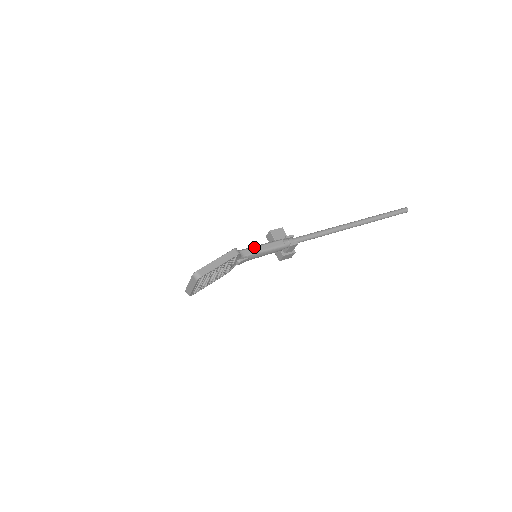
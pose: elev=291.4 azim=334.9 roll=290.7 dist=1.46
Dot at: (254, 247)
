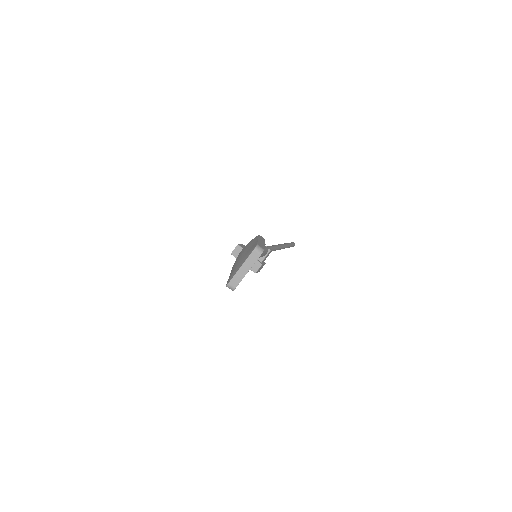
Dot at: occluded
